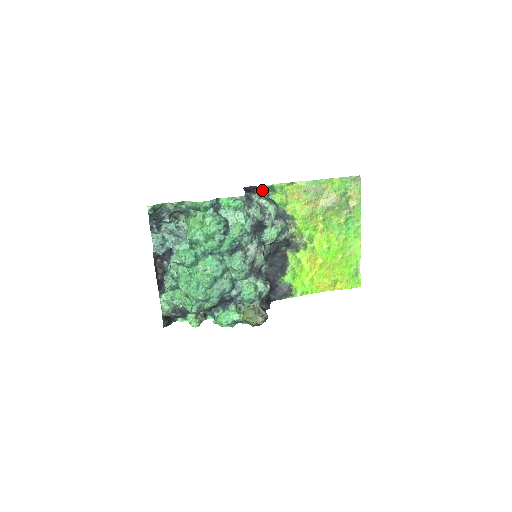
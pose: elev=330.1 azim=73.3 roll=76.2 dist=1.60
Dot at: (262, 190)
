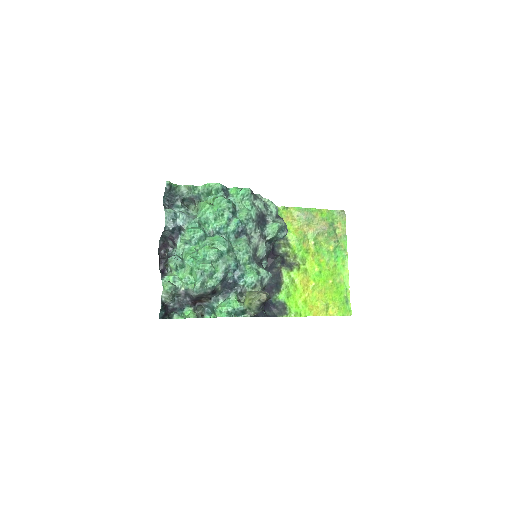
Dot at: occluded
